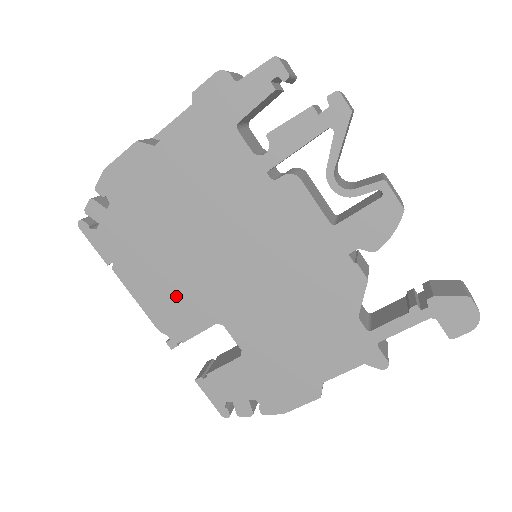
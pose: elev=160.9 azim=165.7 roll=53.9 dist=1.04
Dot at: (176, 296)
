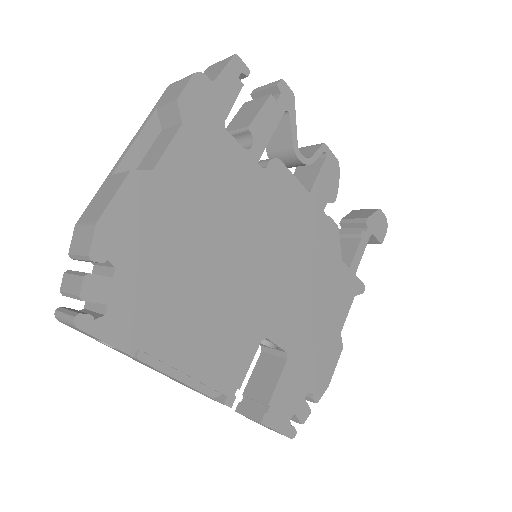
Dot at: (219, 339)
